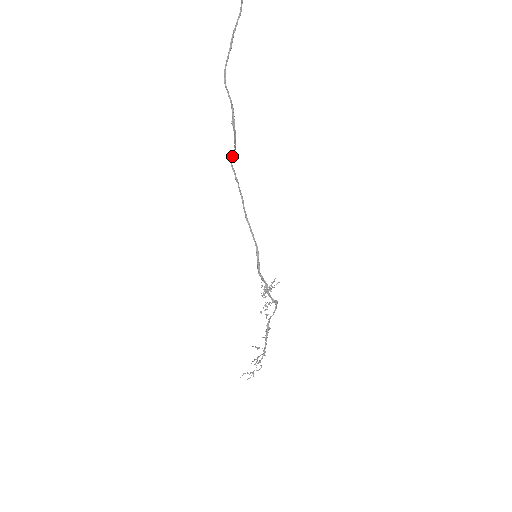
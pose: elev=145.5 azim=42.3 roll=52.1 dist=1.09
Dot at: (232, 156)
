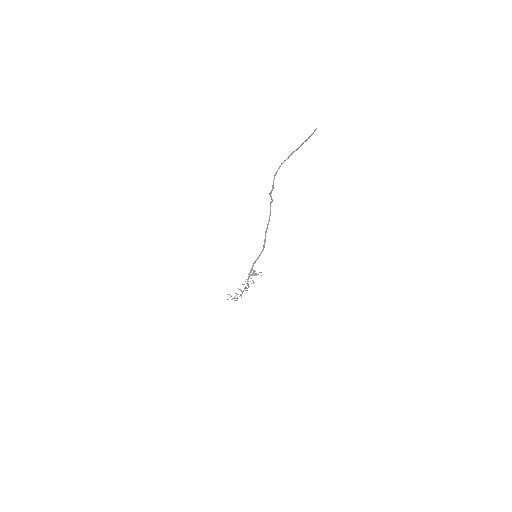
Dot at: occluded
